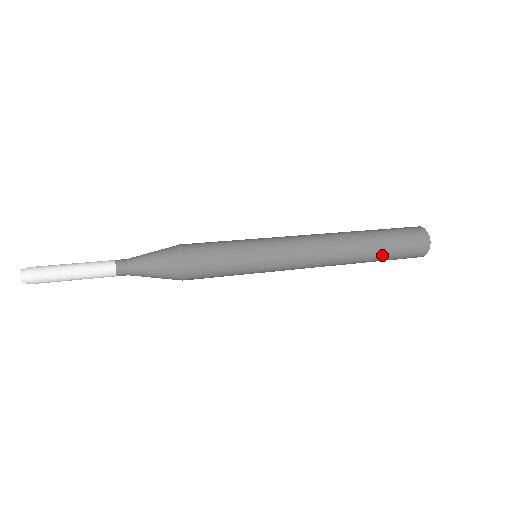
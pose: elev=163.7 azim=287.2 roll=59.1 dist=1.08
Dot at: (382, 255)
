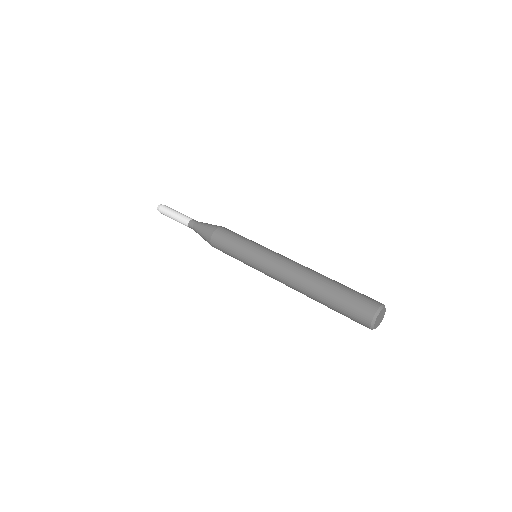
Dot at: (329, 305)
